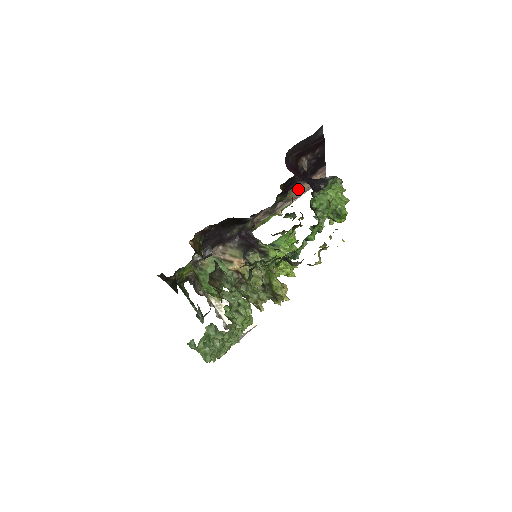
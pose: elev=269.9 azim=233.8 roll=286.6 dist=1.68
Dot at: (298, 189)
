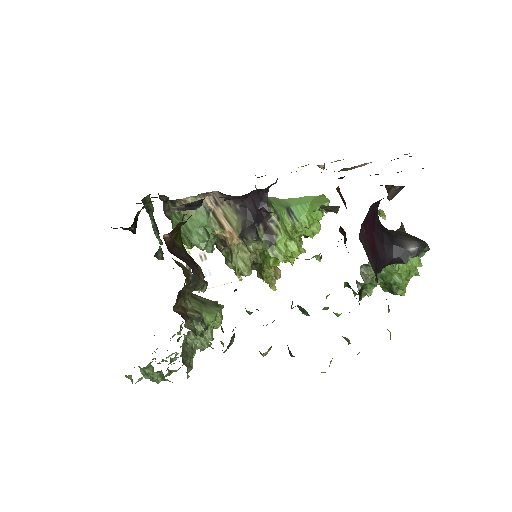
Dot at: occluded
